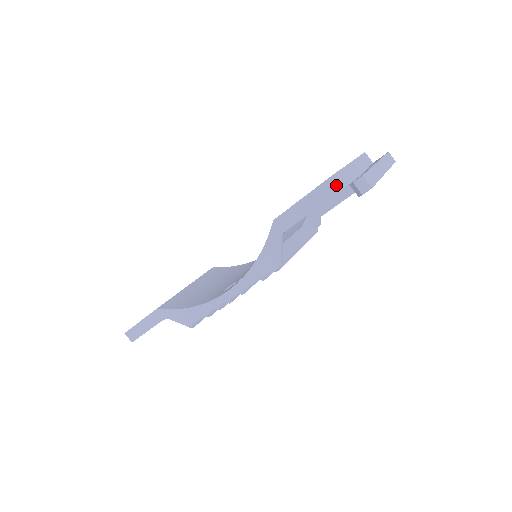
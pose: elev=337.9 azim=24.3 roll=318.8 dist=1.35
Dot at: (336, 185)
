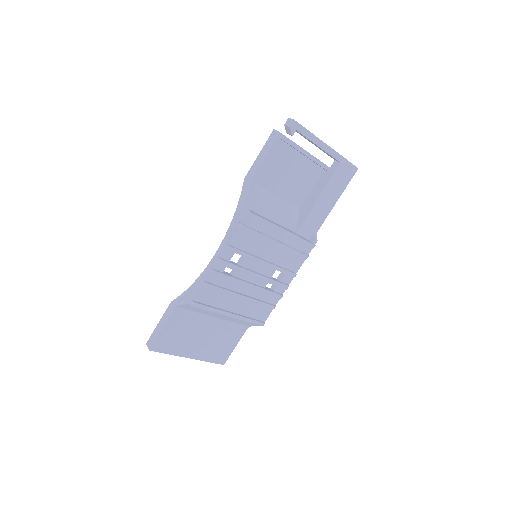
Dot at: (276, 133)
